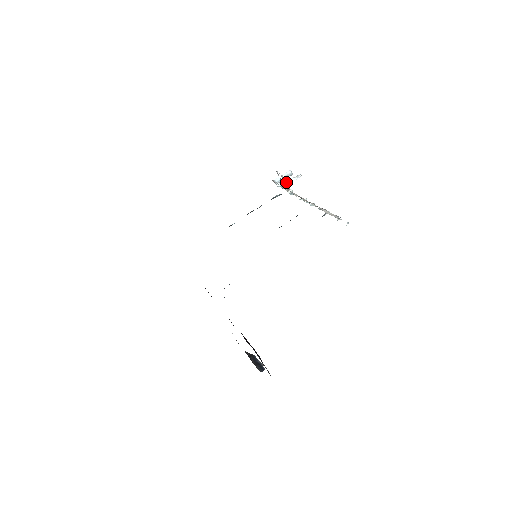
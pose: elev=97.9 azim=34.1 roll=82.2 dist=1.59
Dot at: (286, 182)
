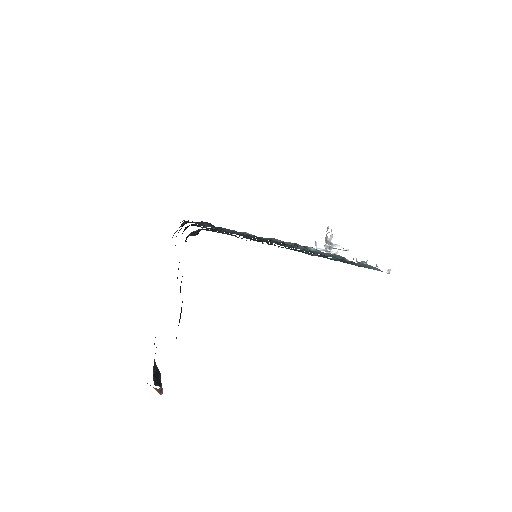
Dot at: (332, 237)
